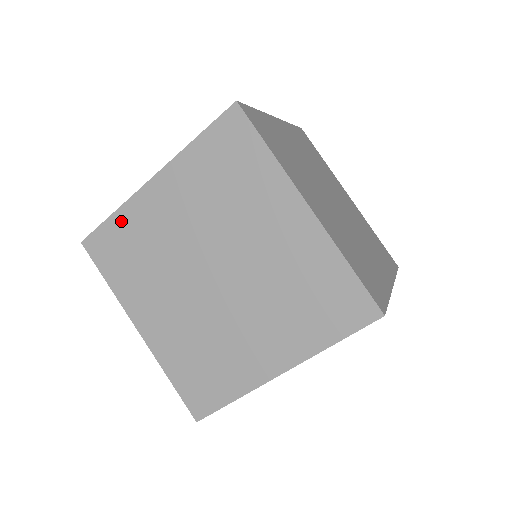
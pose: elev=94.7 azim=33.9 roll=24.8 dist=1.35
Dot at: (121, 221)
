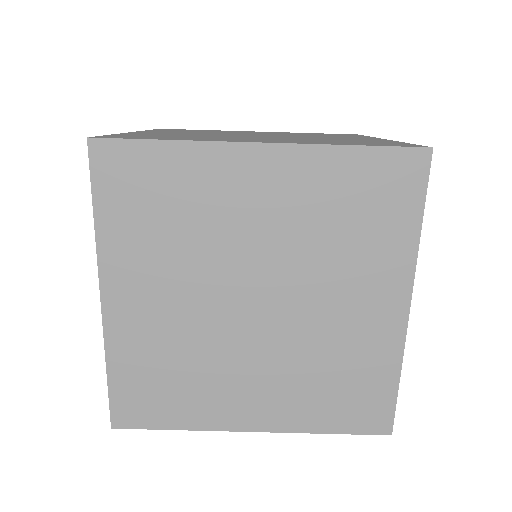
Dot at: (122, 366)
